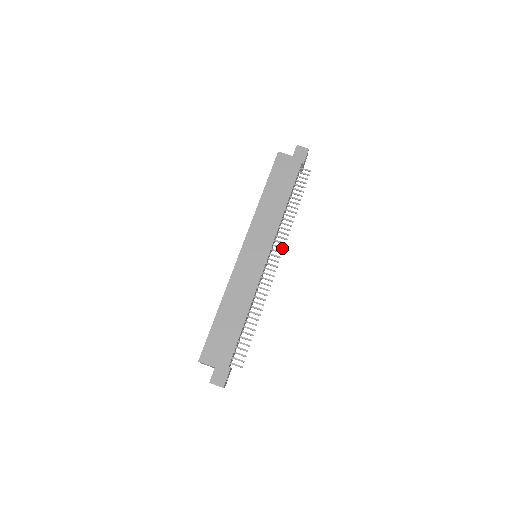
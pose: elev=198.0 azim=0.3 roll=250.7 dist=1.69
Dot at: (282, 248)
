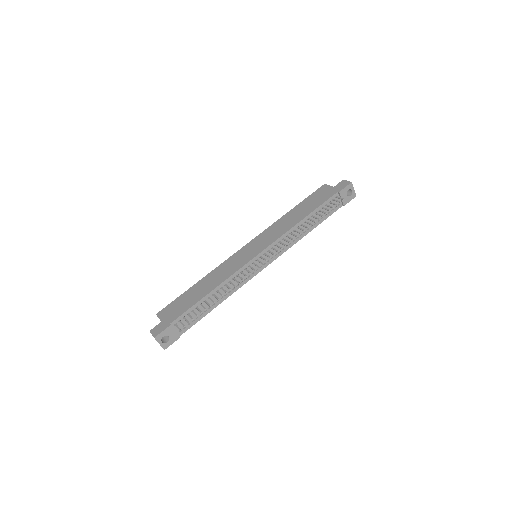
Dot at: (277, 251)
